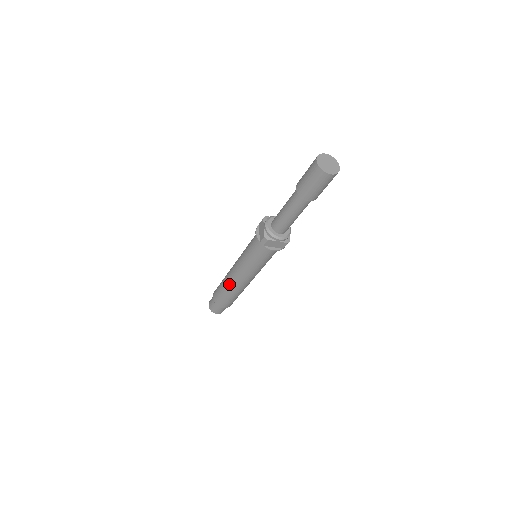
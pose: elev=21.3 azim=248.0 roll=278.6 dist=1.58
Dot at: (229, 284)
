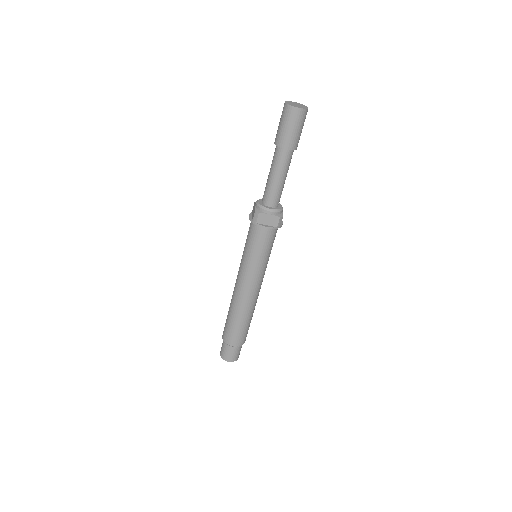
Dot at: (234, 303)
